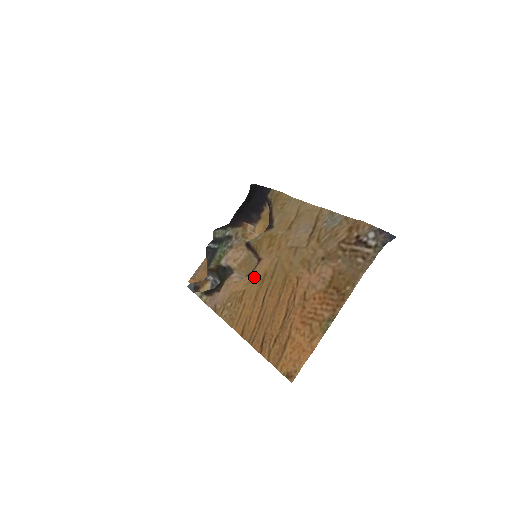
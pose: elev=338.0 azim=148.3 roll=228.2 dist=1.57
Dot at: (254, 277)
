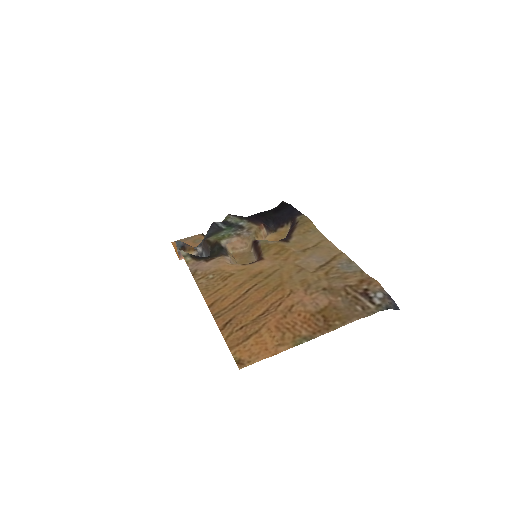
Dot at: (249, 269)
